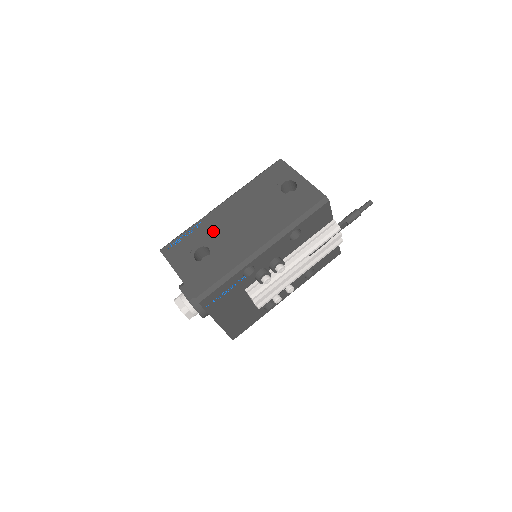
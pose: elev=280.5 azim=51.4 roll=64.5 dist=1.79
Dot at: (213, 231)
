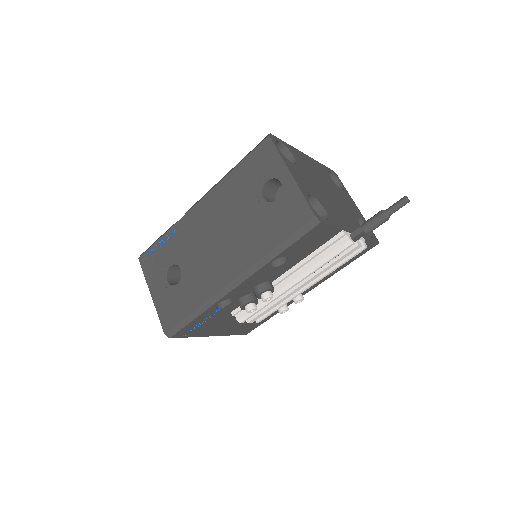
Dot at: (186, 245)
